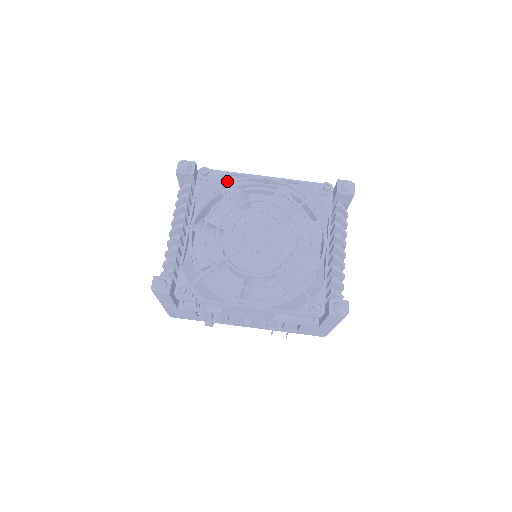
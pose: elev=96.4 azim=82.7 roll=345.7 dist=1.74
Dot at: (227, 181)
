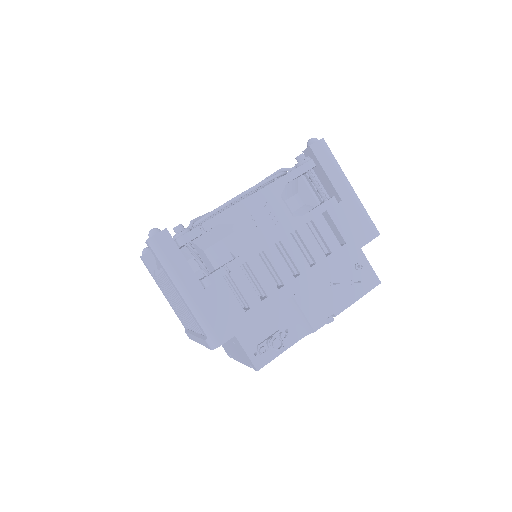
Dot at: occluded
